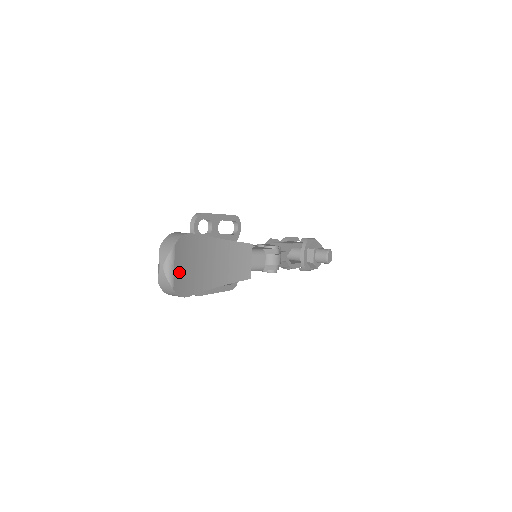
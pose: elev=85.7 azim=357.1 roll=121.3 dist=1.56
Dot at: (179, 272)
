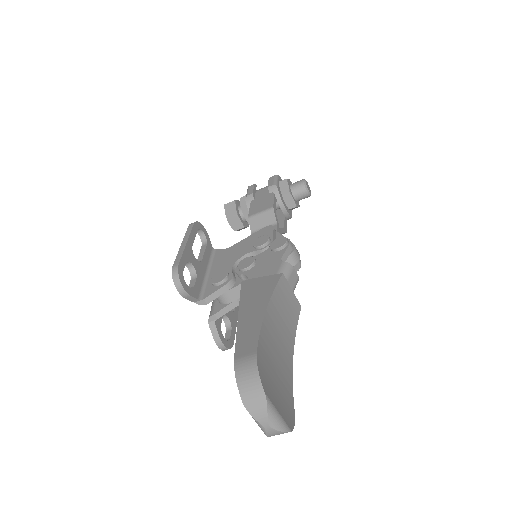
Dot at: (280, 407)
